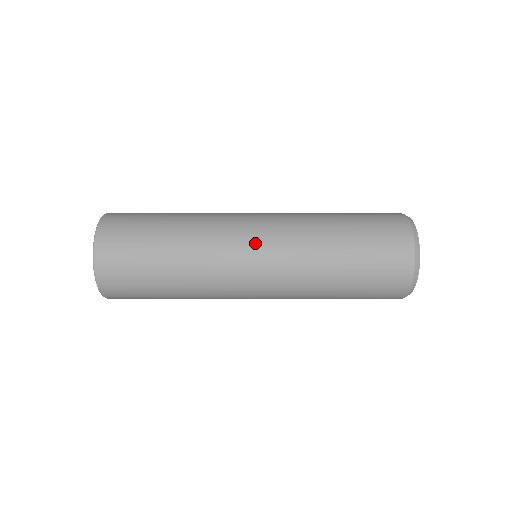
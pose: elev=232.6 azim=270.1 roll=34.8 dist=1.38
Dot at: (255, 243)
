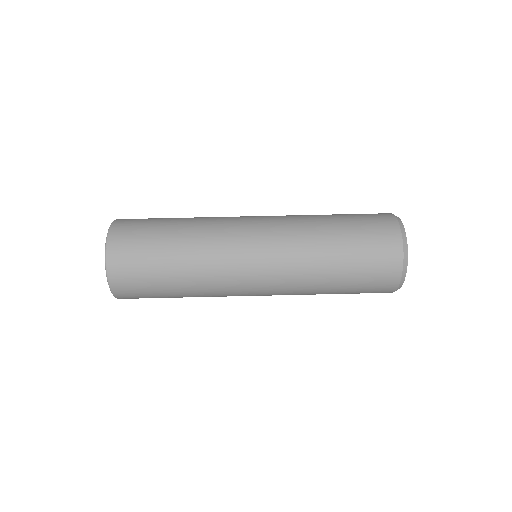
Dot at: (254, 225)
